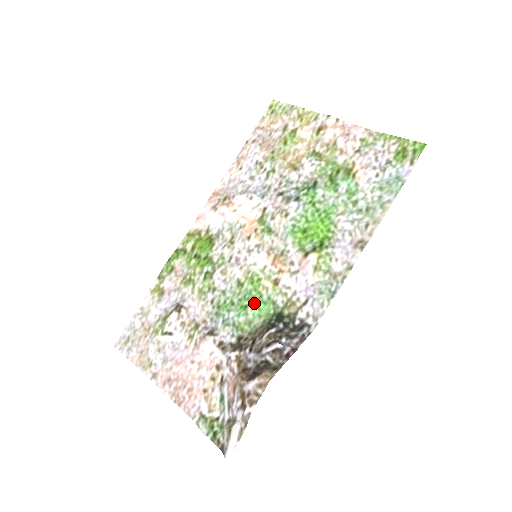
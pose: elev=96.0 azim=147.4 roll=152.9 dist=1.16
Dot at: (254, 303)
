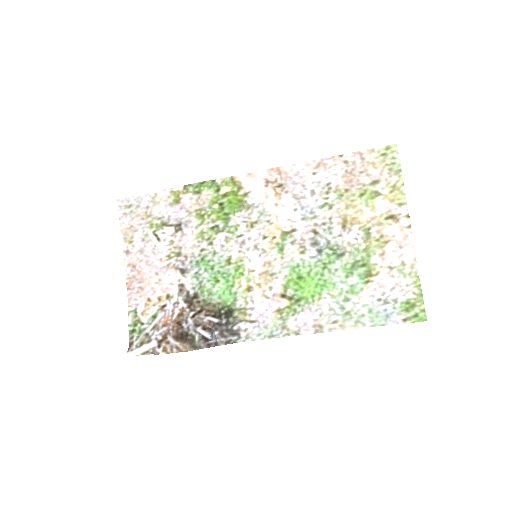
Dot at: (224, 285)
